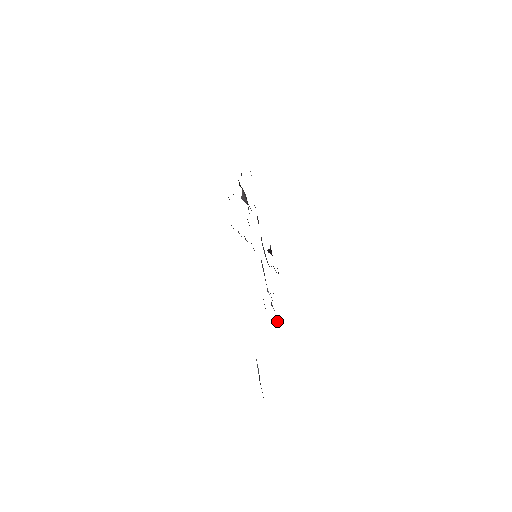
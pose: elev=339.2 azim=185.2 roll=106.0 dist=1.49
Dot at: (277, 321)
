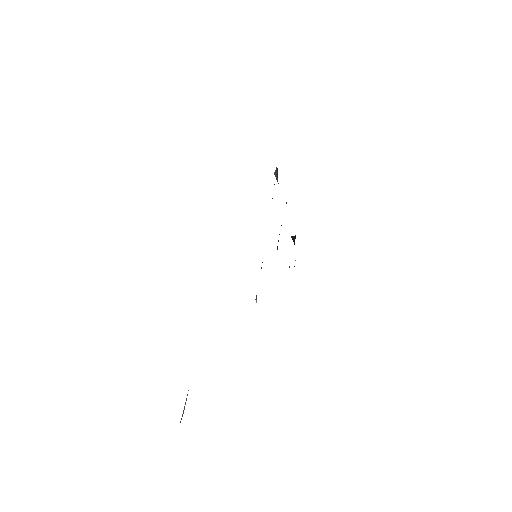
Dot at: occluded
